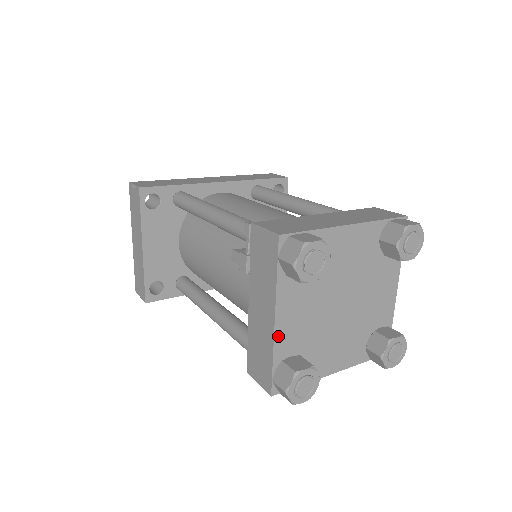
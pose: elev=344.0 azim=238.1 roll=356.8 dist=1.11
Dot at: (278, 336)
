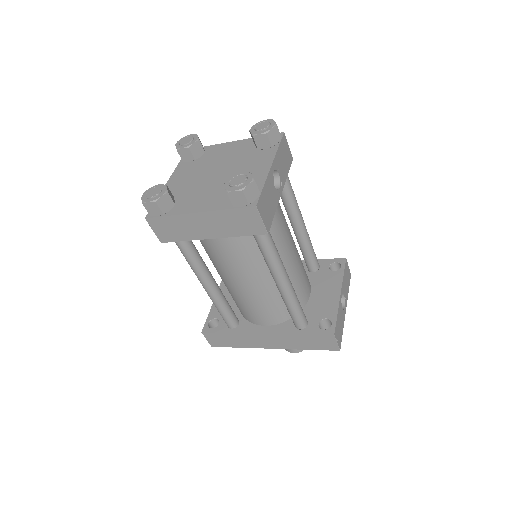
Dot at: occluded
